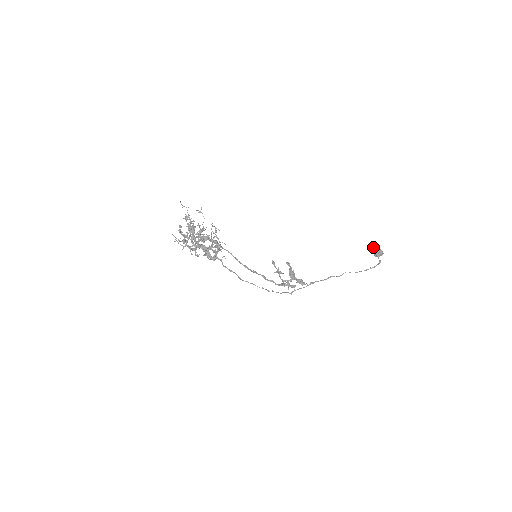
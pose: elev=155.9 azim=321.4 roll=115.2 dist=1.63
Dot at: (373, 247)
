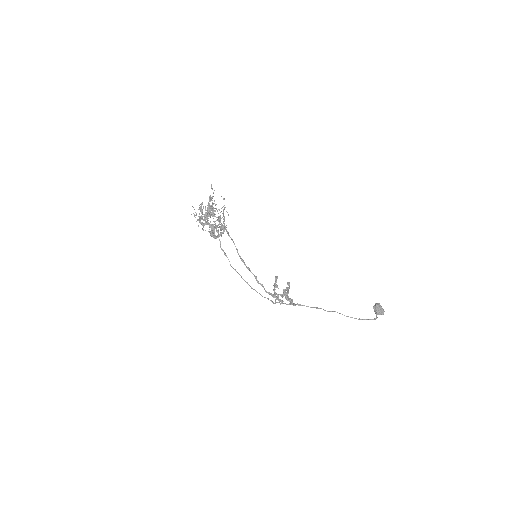
Dot at: (376, 303)
